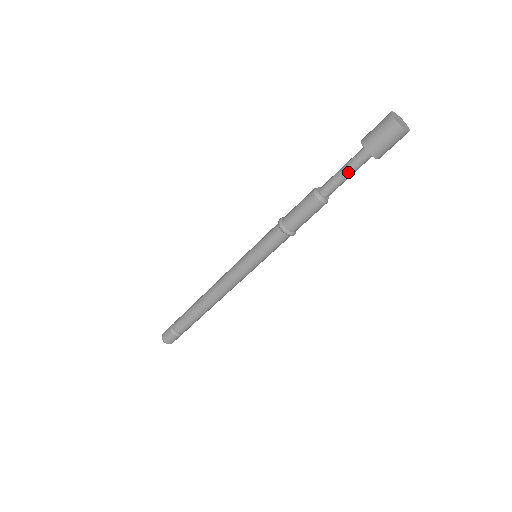
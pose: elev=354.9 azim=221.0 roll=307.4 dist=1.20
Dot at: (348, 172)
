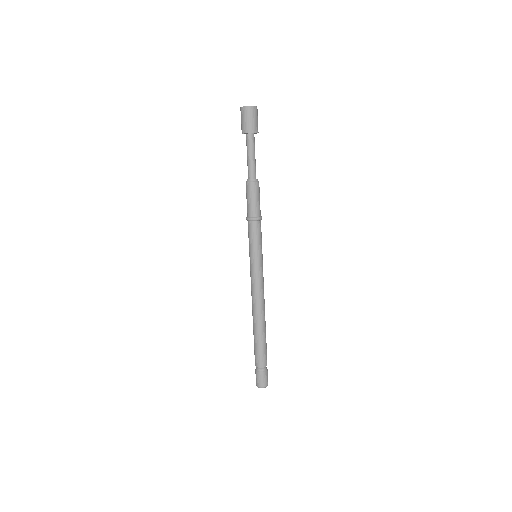
Dot at: (248, 154)
